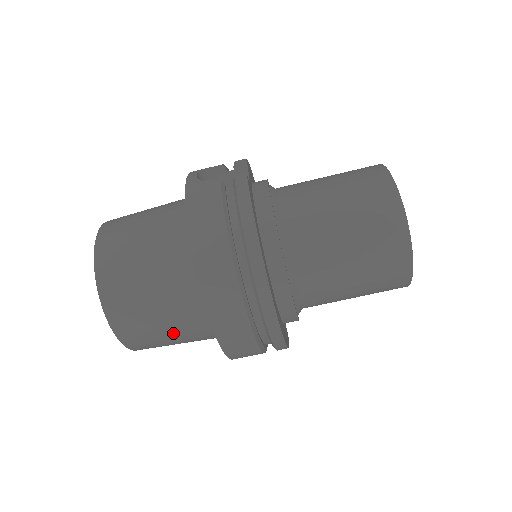
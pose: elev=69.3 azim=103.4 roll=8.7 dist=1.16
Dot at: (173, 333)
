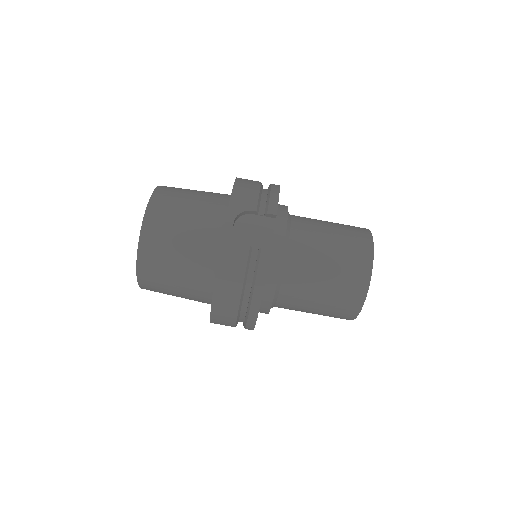
Dot at: occluded
